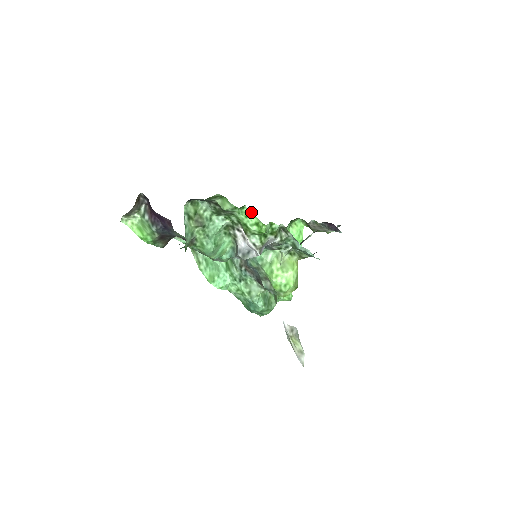
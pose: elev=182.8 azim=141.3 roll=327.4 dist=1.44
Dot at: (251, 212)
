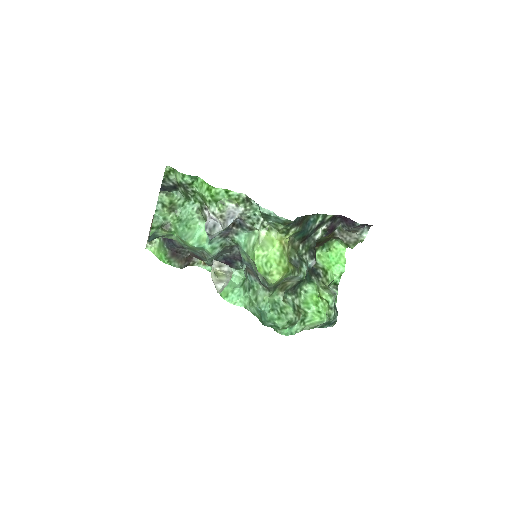
Dot at: (203, 181)
